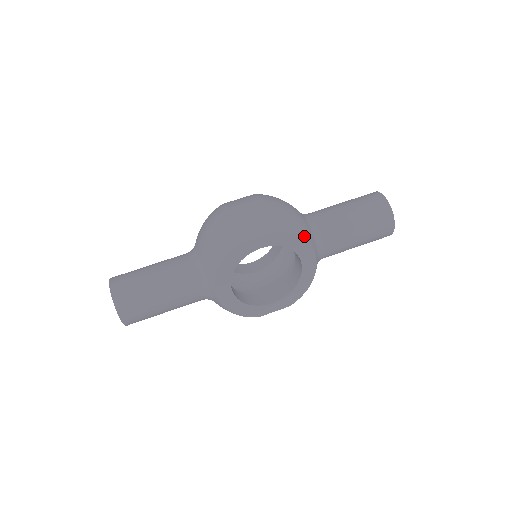
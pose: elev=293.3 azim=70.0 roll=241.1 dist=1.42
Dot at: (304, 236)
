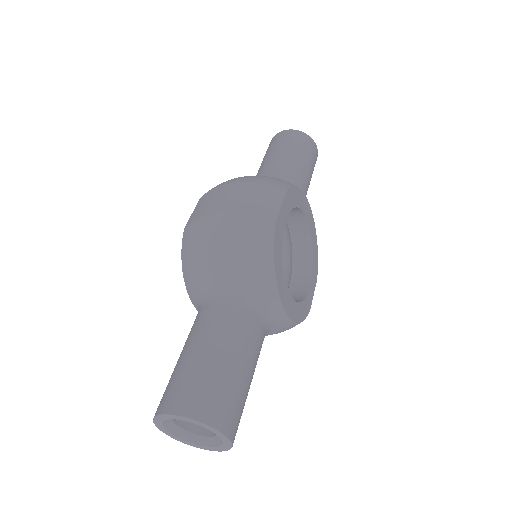
Dot at: occluded
